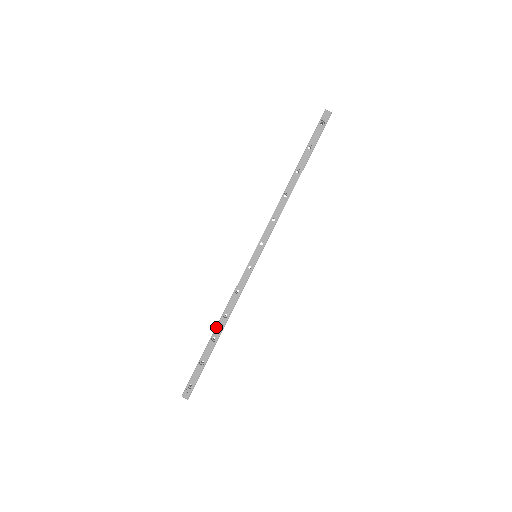
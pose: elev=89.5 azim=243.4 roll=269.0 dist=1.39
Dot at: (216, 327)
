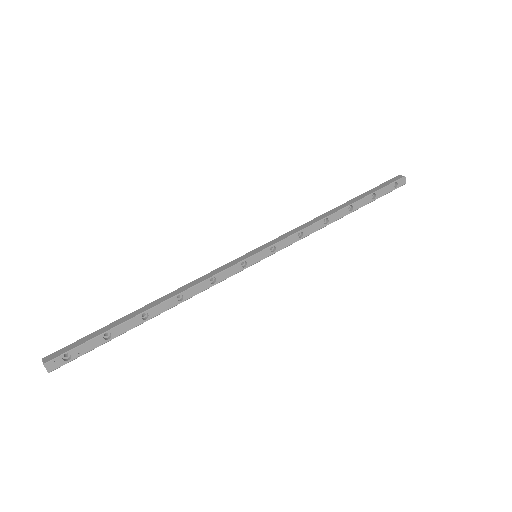
Dot at: (159, 304)
